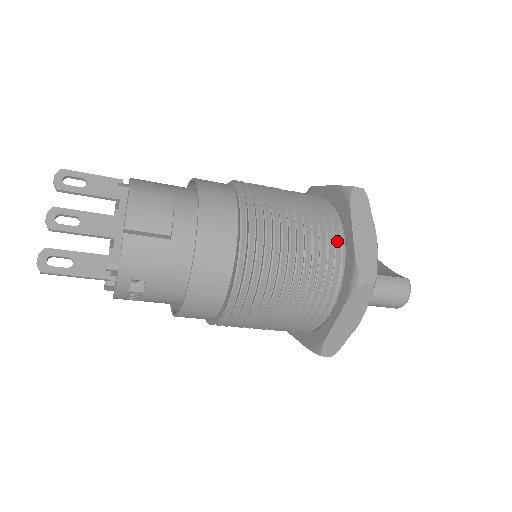
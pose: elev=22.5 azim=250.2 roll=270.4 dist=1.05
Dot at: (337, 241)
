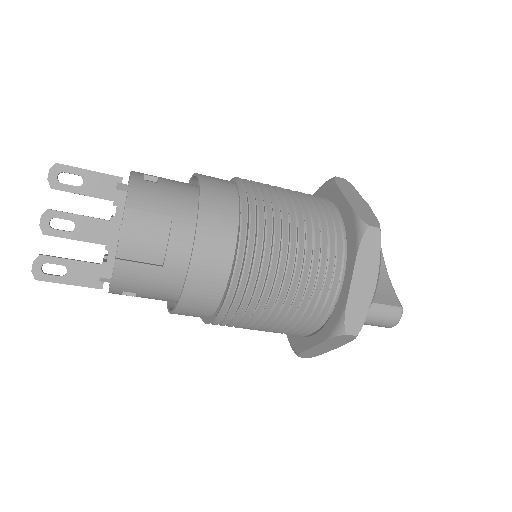
Dot at: (335, 279)
